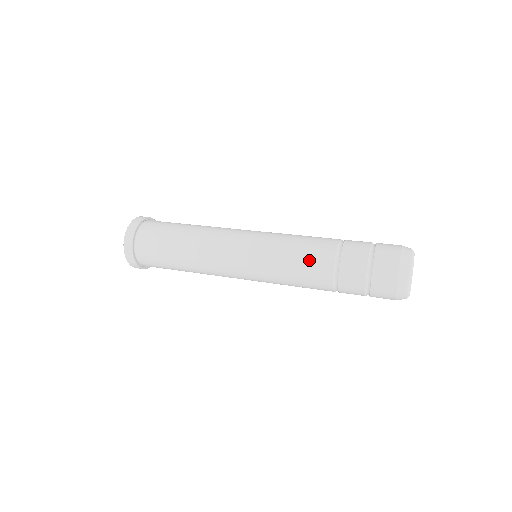
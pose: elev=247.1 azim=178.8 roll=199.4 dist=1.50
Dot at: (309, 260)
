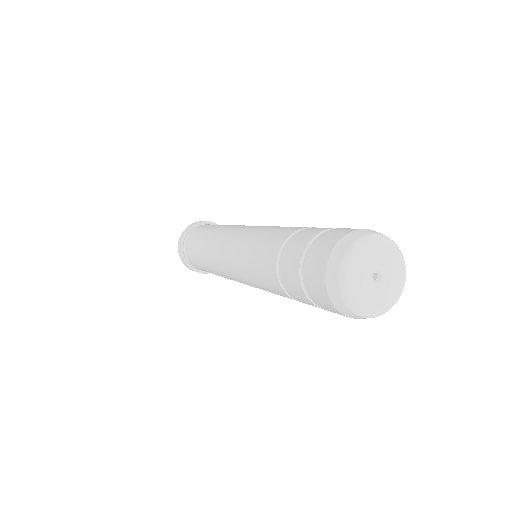
Dot at: occluded
